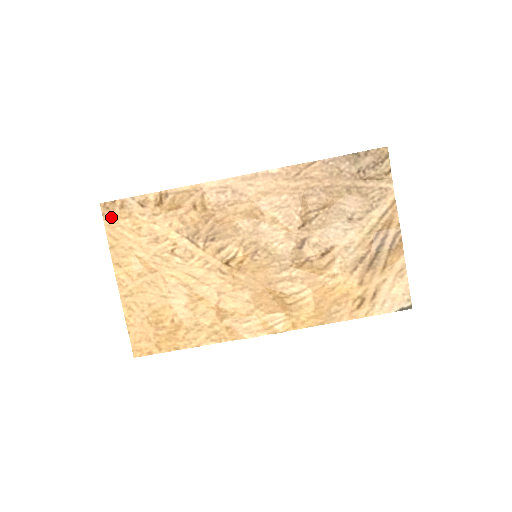
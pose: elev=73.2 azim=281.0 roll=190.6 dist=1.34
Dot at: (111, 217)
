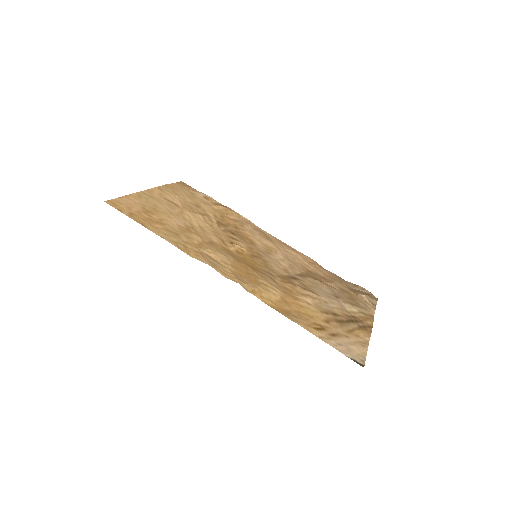
Dot at: (181, 186)
